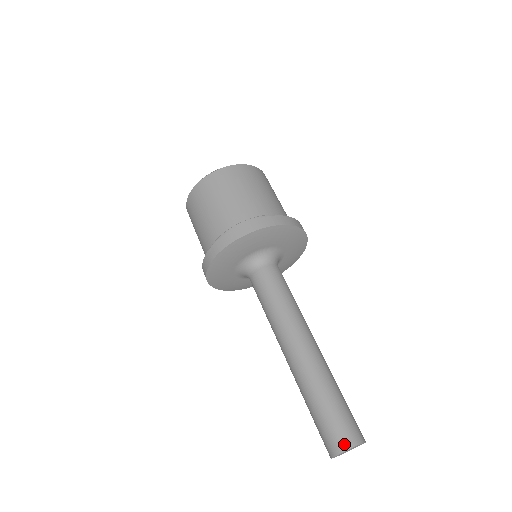
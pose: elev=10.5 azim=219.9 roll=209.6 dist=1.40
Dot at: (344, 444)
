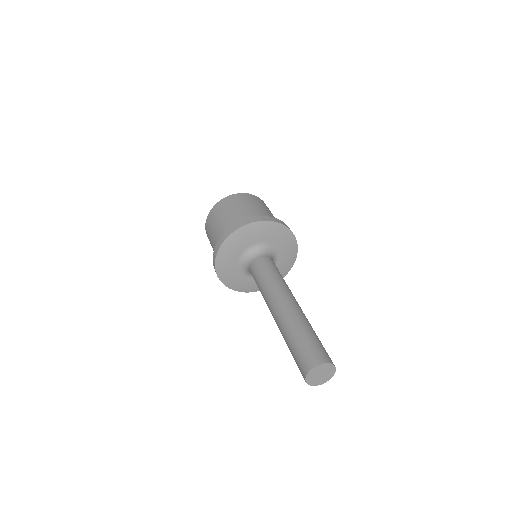
Dot at: (313, 362)
